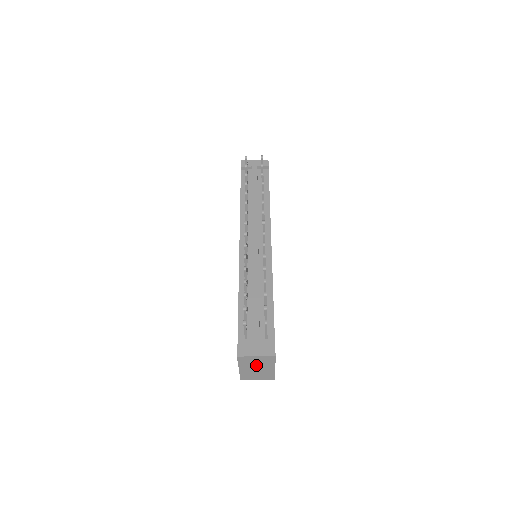
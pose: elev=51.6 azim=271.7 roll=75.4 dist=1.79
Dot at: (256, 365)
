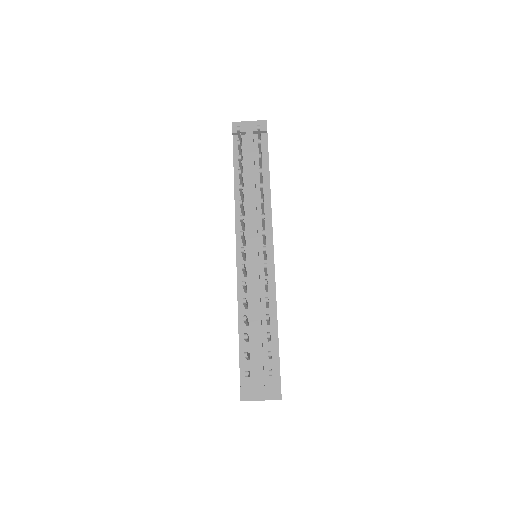
Dot at: occluded
